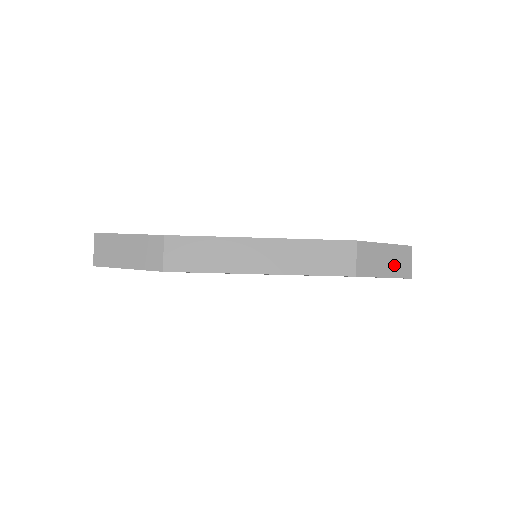
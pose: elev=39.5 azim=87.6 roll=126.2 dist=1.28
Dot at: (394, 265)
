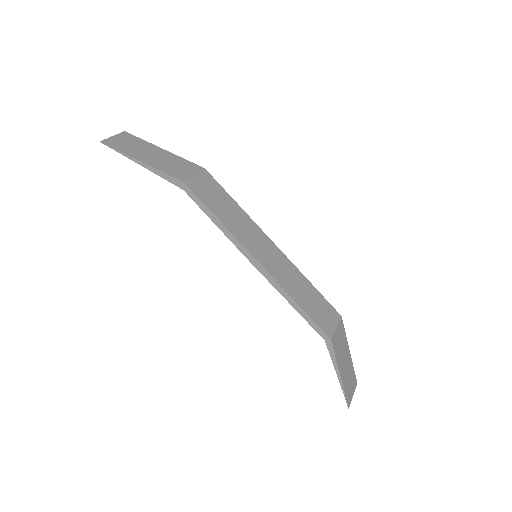
Dot at: (346, 376)
